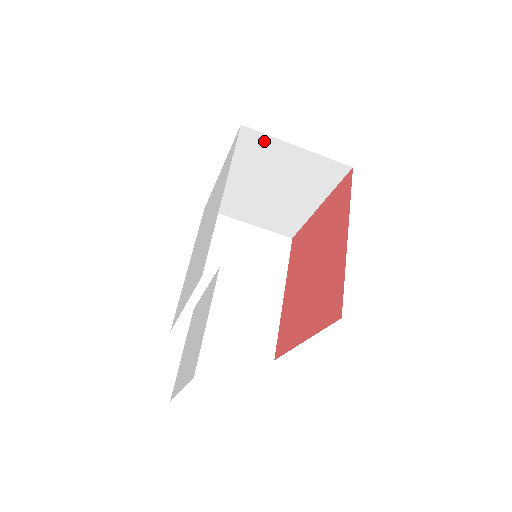
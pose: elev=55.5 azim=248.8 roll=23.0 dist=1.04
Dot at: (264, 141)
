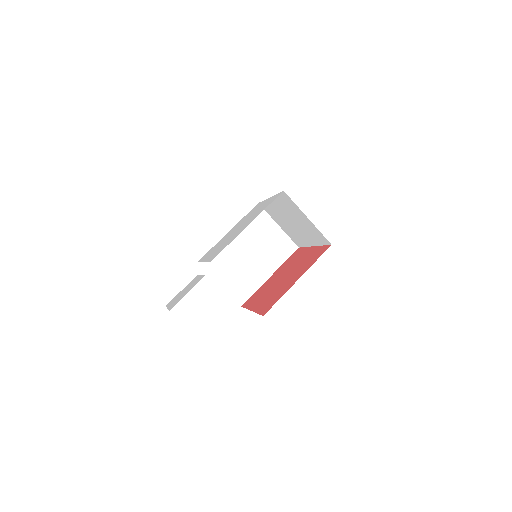
Dot at: (293, 204)
